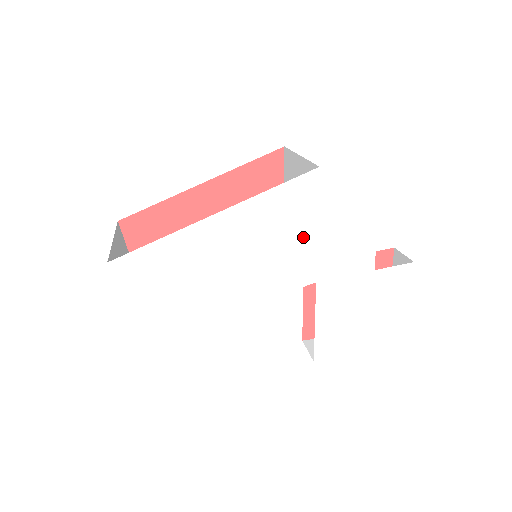
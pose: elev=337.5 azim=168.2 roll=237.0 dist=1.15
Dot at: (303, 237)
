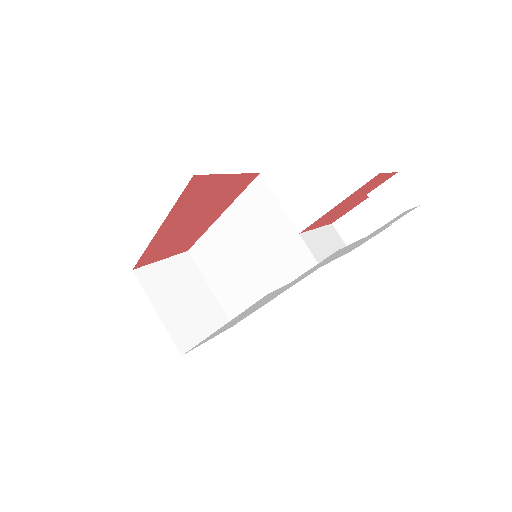
Dot at: occluded
